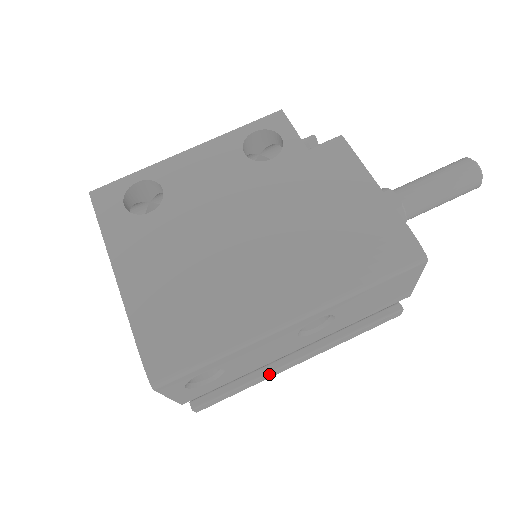
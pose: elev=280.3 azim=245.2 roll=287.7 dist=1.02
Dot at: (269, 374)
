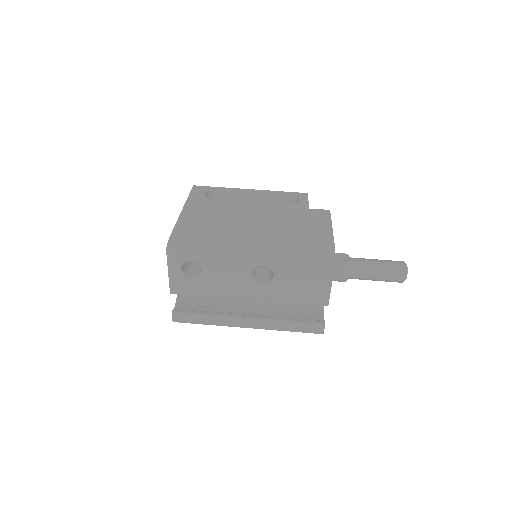
Dot at: (225, 318)
